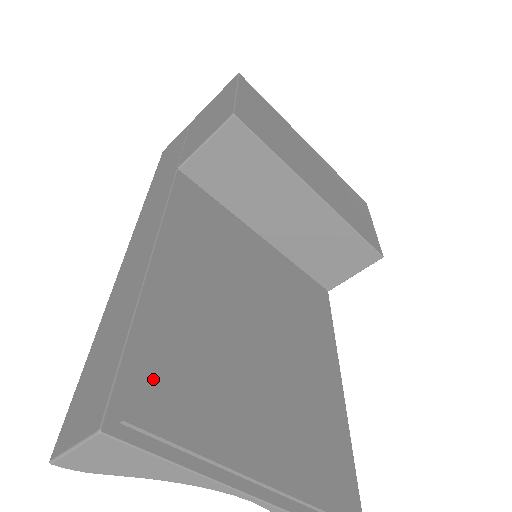
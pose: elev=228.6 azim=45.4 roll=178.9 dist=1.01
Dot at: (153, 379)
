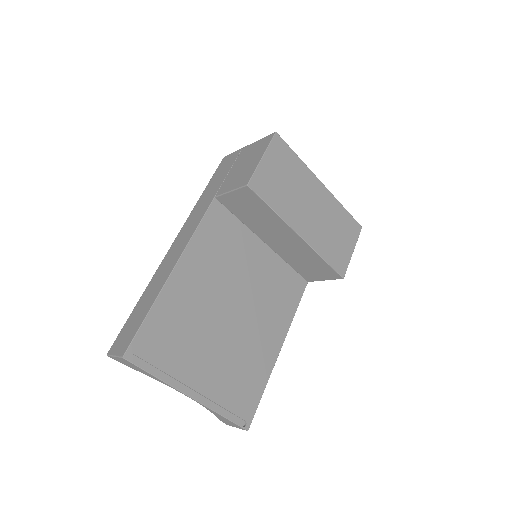
Dot at: (154, 337)
